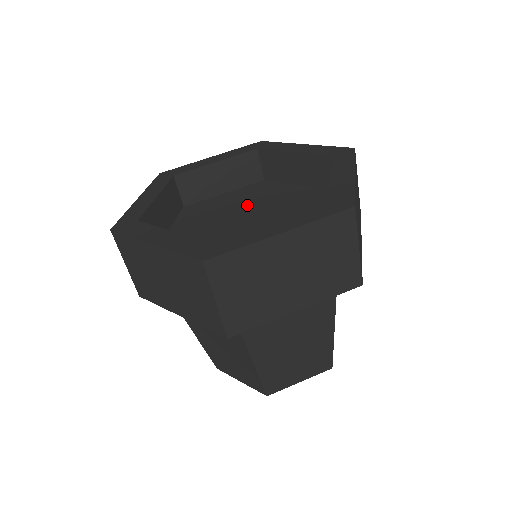
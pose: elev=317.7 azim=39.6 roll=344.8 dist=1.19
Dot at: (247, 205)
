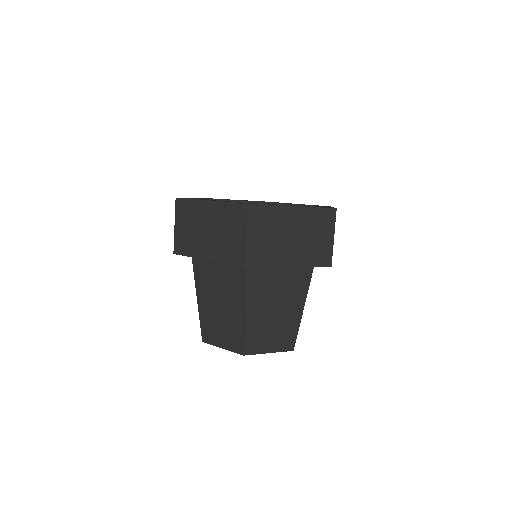
Dot at: occluded
